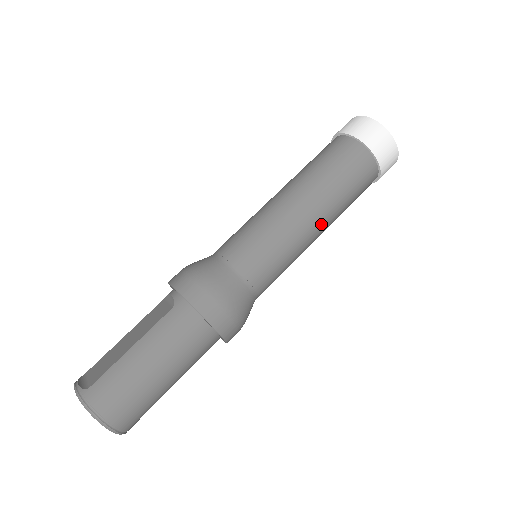
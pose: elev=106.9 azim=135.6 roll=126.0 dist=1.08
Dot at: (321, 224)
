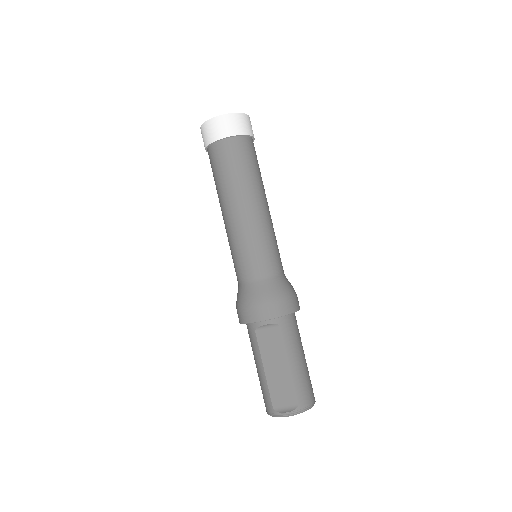
Dot at: occluded
